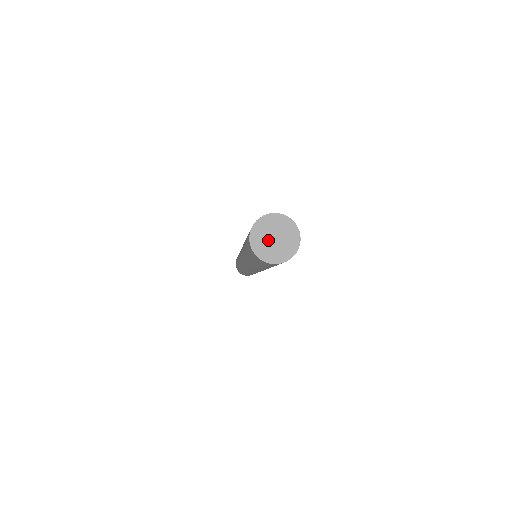
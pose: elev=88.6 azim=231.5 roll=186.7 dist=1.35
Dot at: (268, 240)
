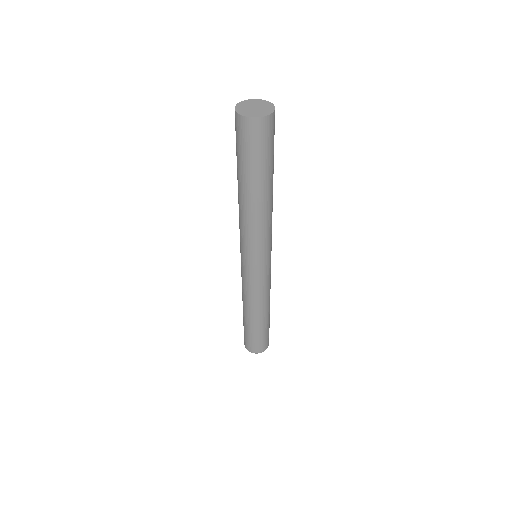
Dot at: (251, 110)
